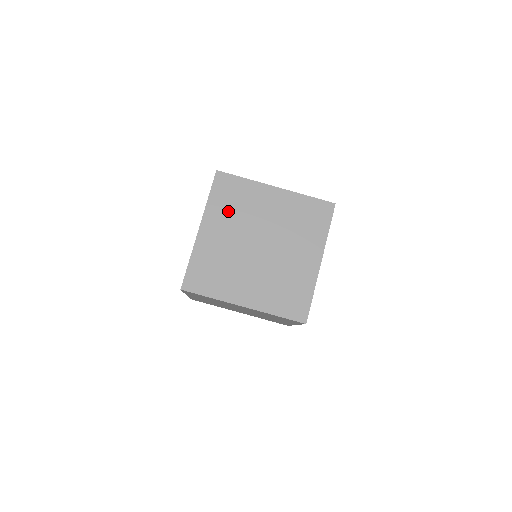
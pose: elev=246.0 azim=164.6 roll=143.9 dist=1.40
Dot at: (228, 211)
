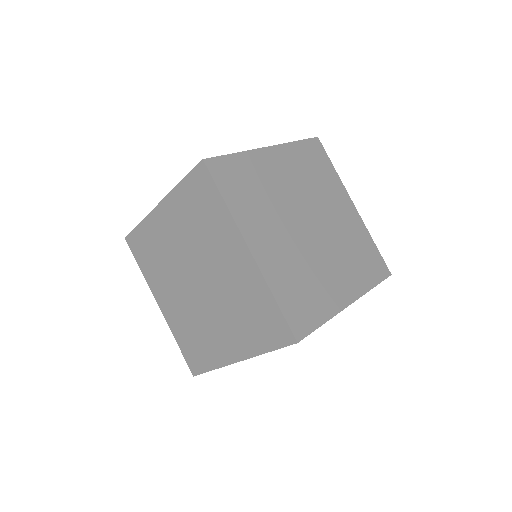
Dot at: (189, 218)
